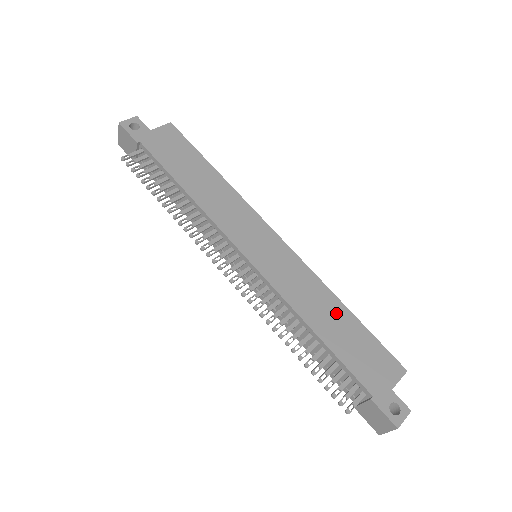
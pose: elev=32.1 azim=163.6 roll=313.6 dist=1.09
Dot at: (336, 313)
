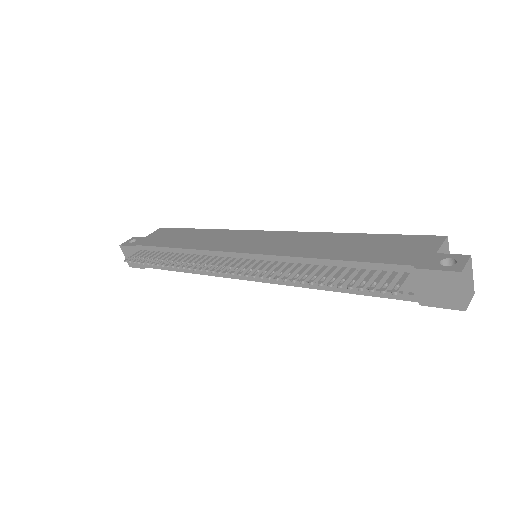
Dot at: (344, 240)
